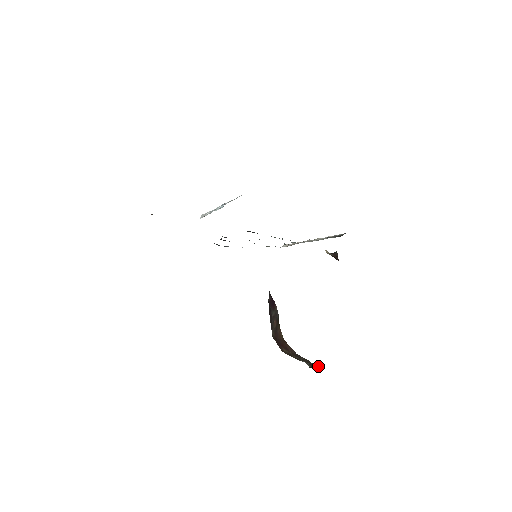
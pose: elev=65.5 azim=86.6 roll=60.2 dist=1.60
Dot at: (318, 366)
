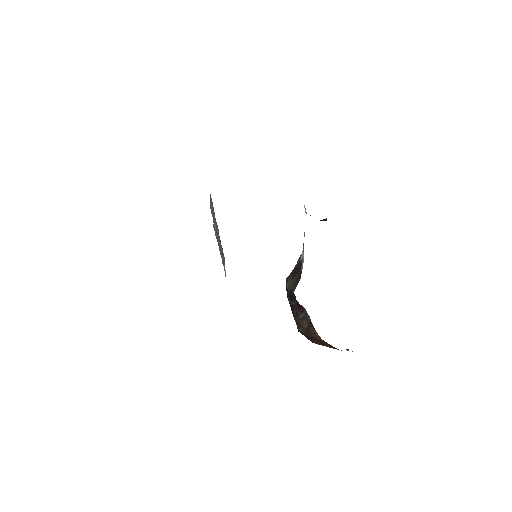
Dot at: occluded
